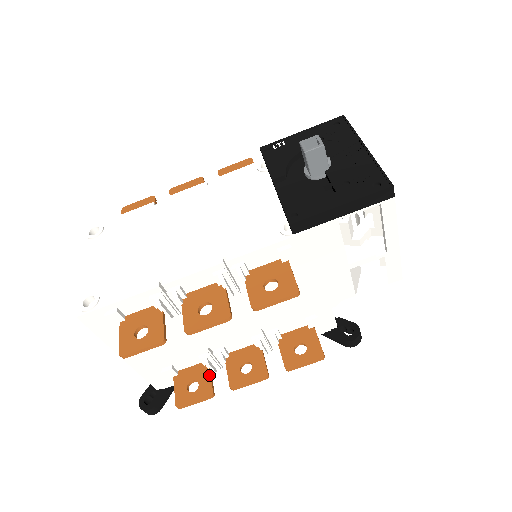
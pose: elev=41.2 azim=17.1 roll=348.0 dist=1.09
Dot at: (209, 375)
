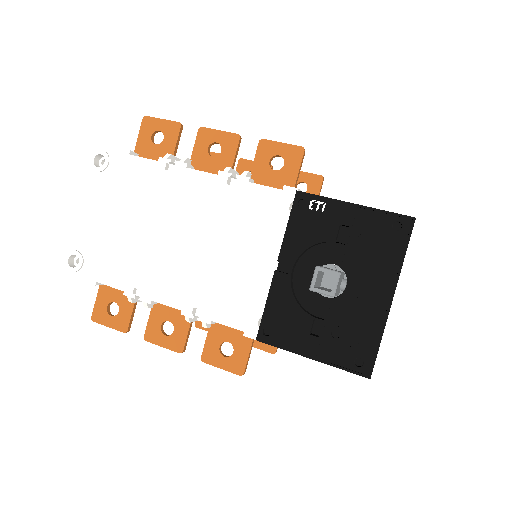
Dot at: occluded
